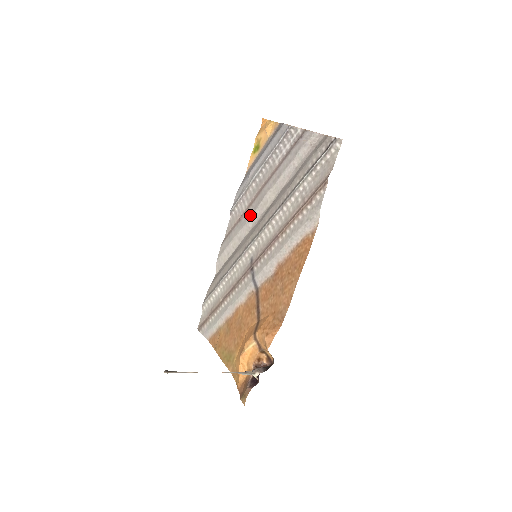
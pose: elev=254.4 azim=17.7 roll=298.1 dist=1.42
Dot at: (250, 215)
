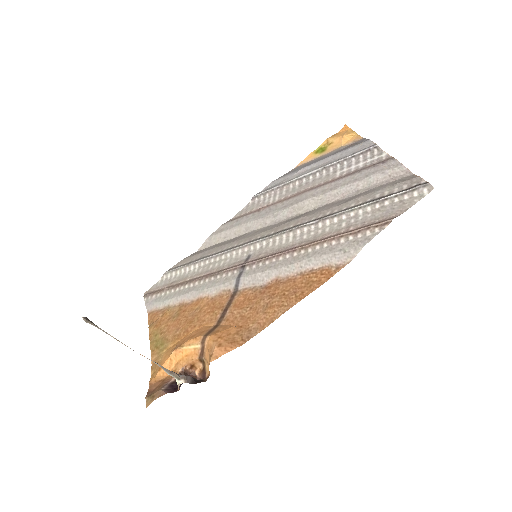
Dot at: (275, 211)
